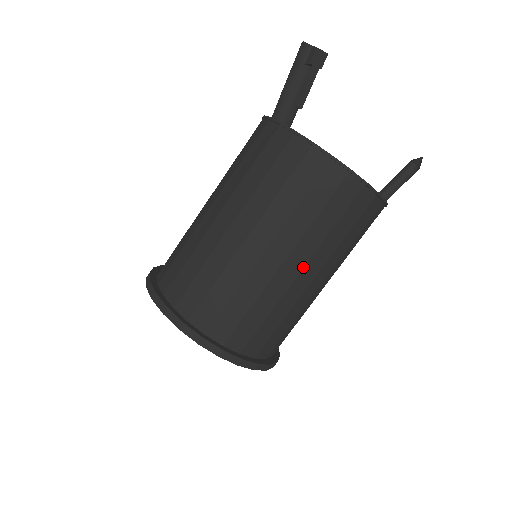
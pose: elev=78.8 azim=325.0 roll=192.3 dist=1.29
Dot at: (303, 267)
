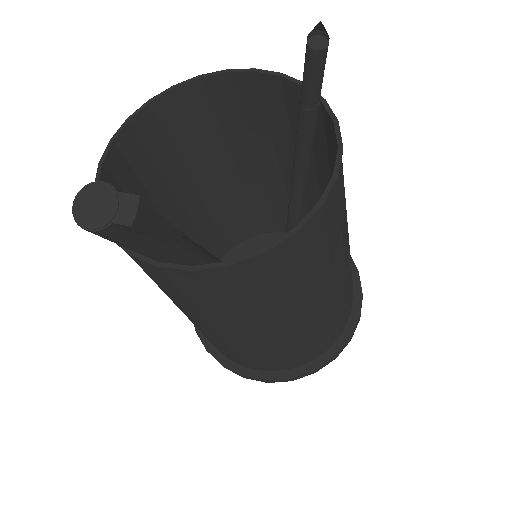
Dot at: (344, 260)
